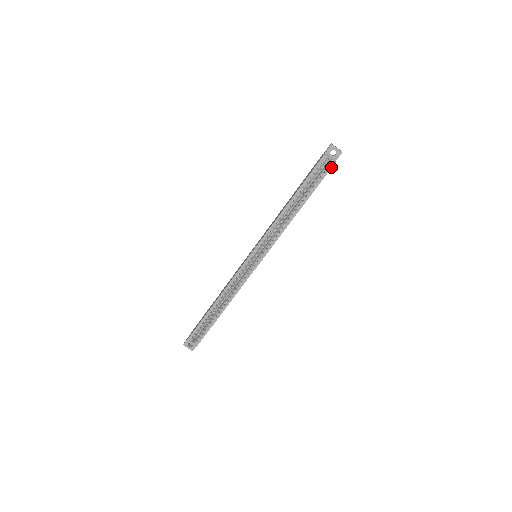
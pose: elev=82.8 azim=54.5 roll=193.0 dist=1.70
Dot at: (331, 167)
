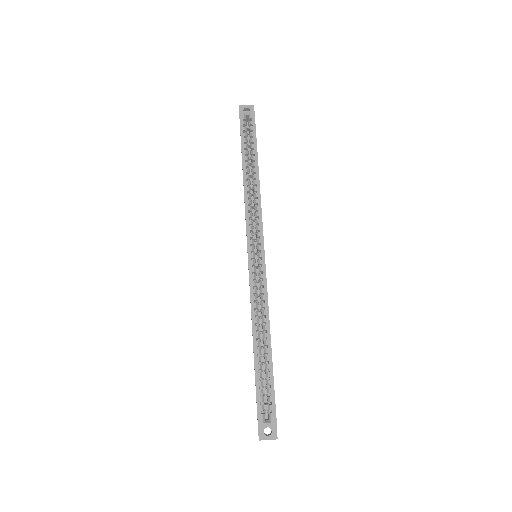
Dot at: (254, 117)
